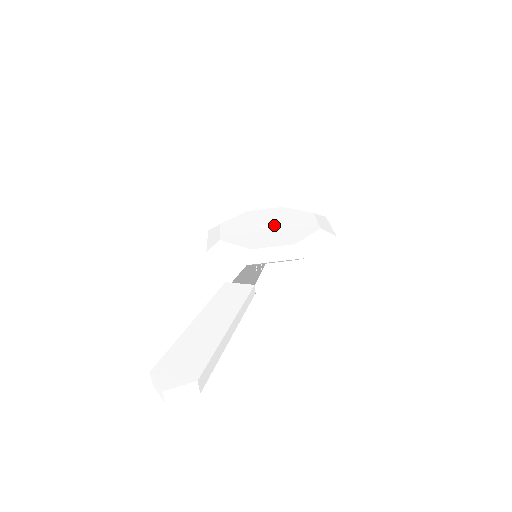
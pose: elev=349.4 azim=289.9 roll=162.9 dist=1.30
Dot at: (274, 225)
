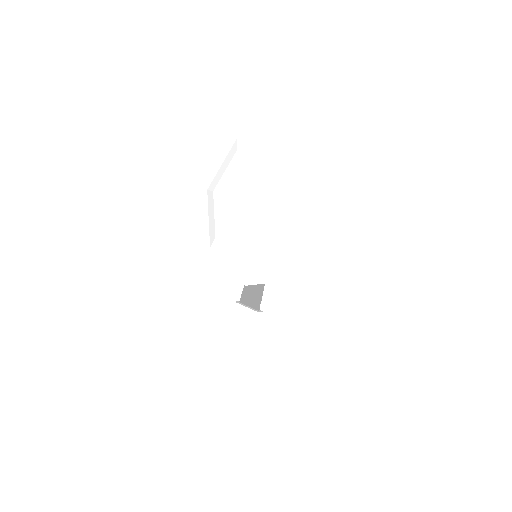
Dot at: (265, 203)
